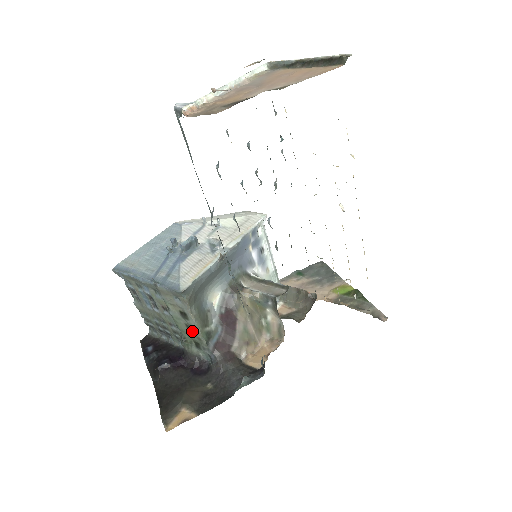
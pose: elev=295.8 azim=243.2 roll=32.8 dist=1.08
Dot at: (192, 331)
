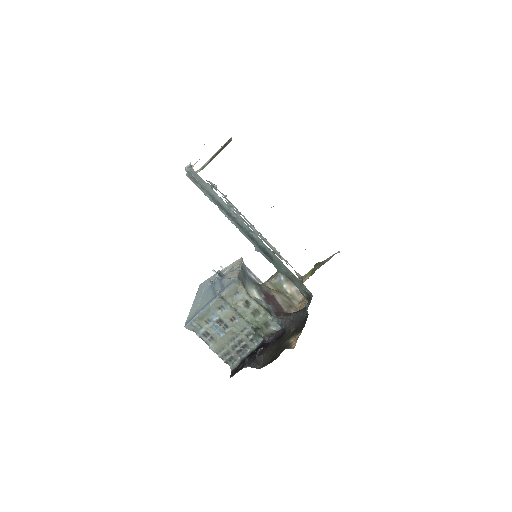
Dot at: (257, 315)
